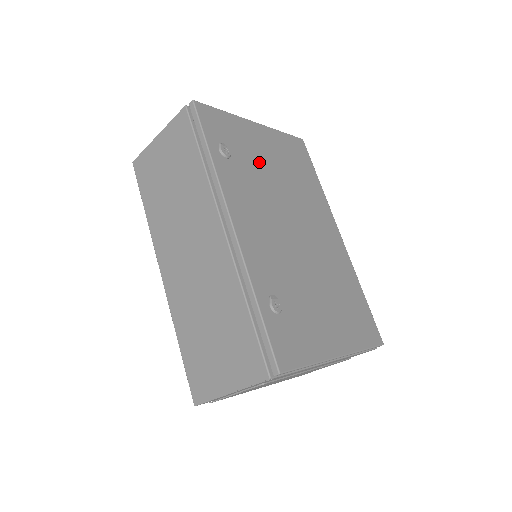
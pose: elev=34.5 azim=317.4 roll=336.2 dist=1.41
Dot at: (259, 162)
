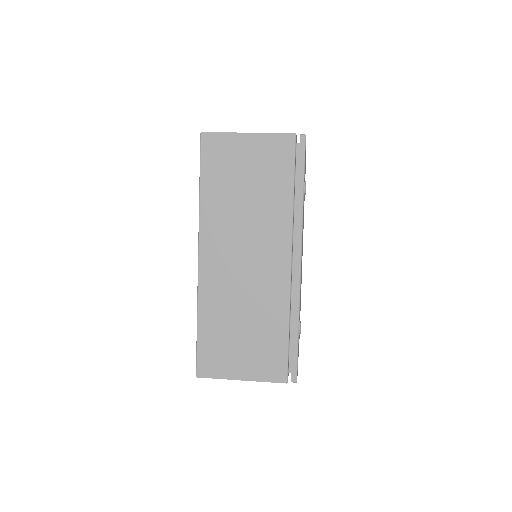
Dot at: occluded
